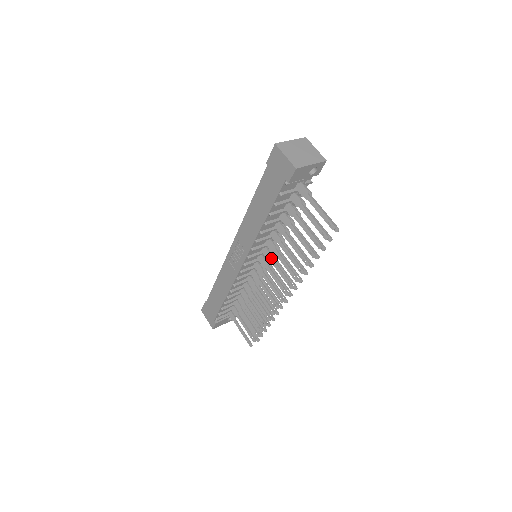
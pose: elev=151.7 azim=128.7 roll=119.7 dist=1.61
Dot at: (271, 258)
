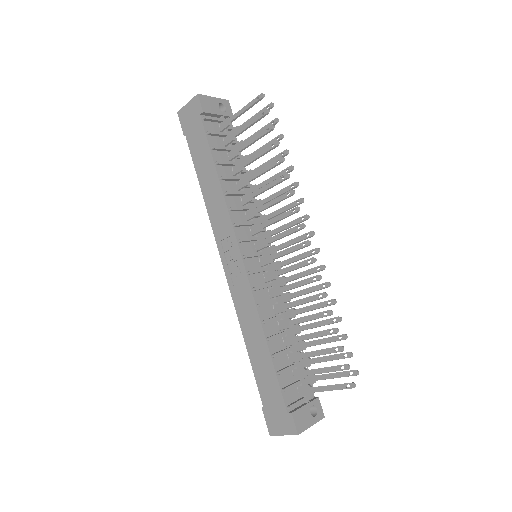
Dot at: (262, 224)
